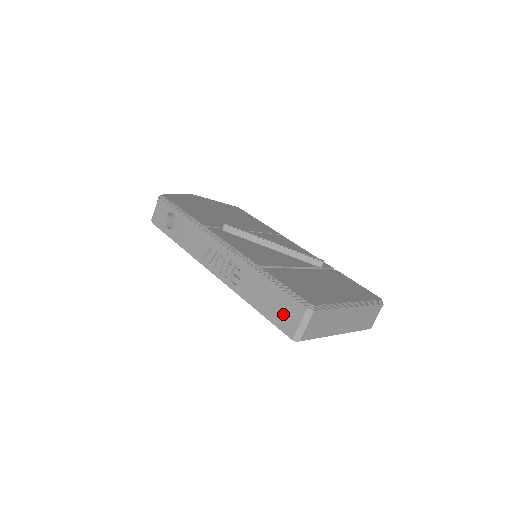
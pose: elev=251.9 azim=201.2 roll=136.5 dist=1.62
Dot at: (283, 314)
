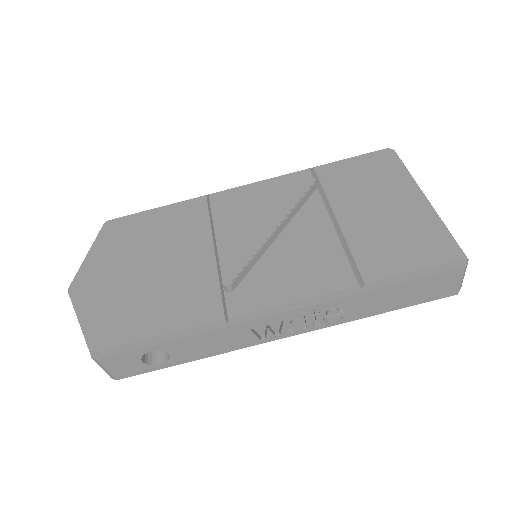
Dot at: (433, 291)
